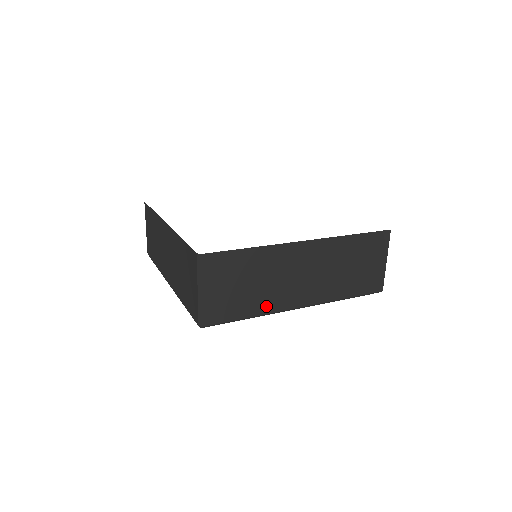
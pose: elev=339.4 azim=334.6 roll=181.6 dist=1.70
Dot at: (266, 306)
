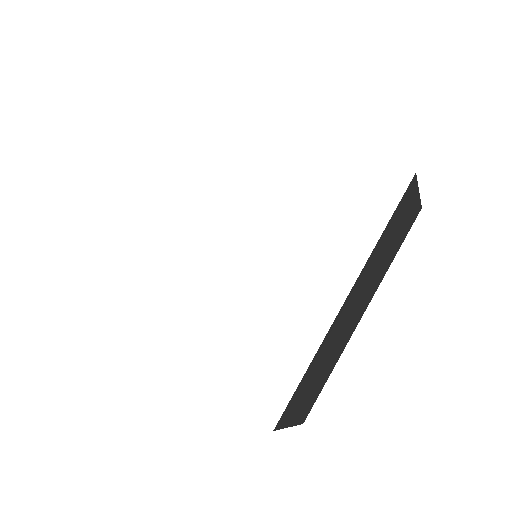
Dot at: (338, 355)
